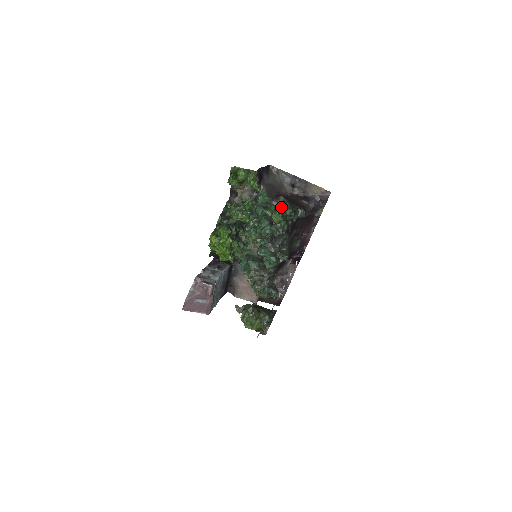
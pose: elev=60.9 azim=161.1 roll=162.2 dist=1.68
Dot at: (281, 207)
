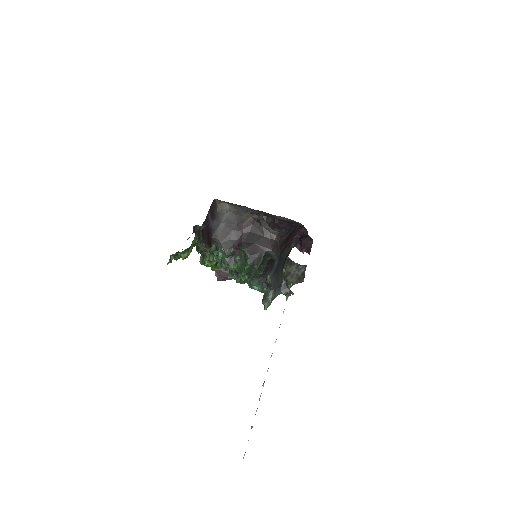
Dot at: (242, 273)
